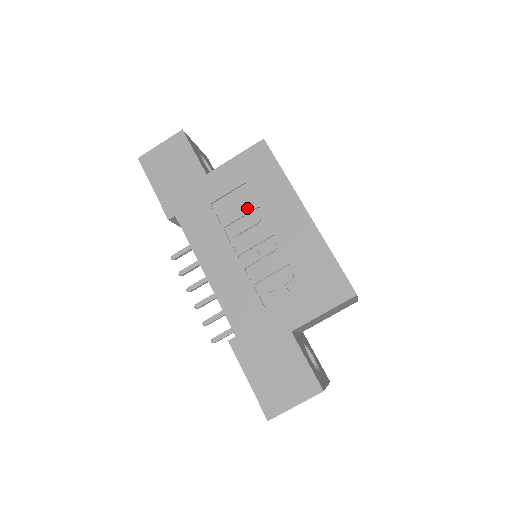
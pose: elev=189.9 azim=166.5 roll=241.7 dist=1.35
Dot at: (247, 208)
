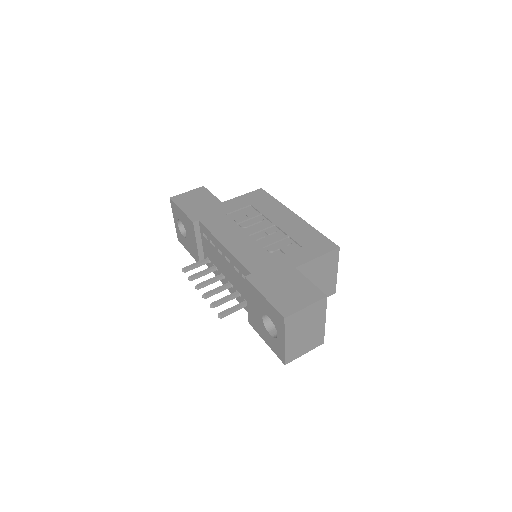
Dot at: (253, 215)
